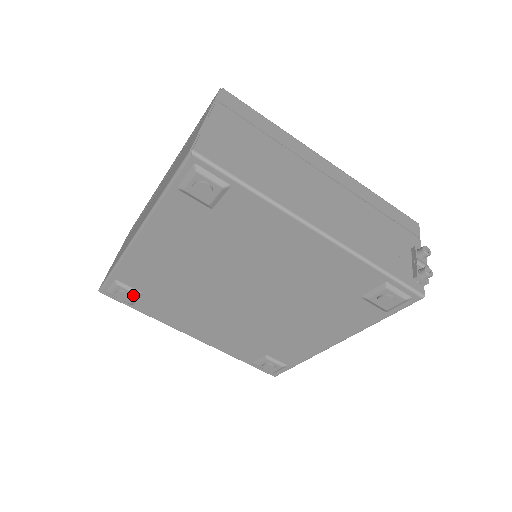
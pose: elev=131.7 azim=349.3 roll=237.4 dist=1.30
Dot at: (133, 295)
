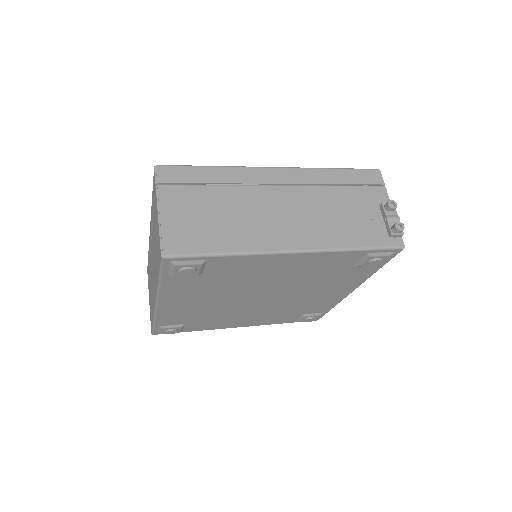
Dot at: (179, 328)
